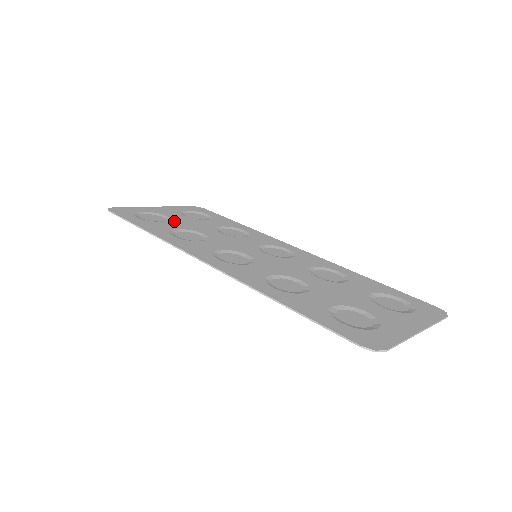
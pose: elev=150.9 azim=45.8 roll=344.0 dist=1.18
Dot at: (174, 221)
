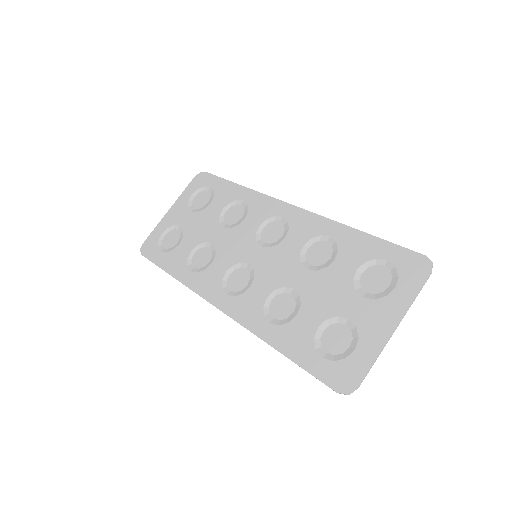
Dot at: (186, 234)
